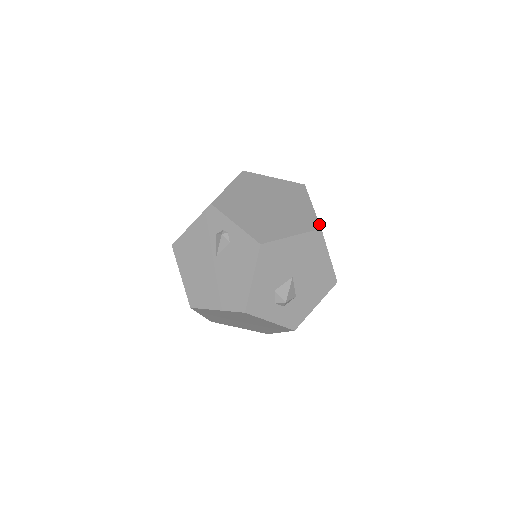
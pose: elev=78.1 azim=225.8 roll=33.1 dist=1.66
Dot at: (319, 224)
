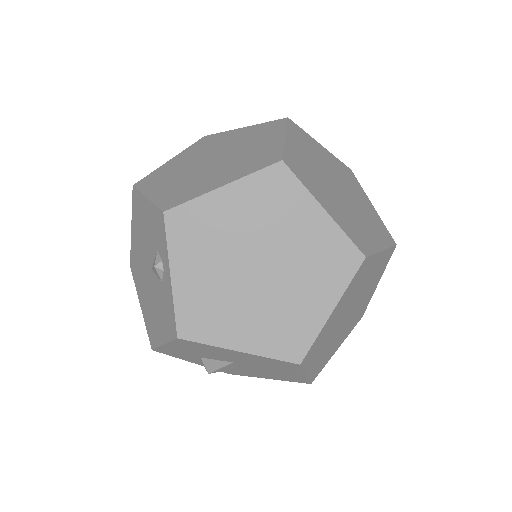
Dot at: (305, 355)
